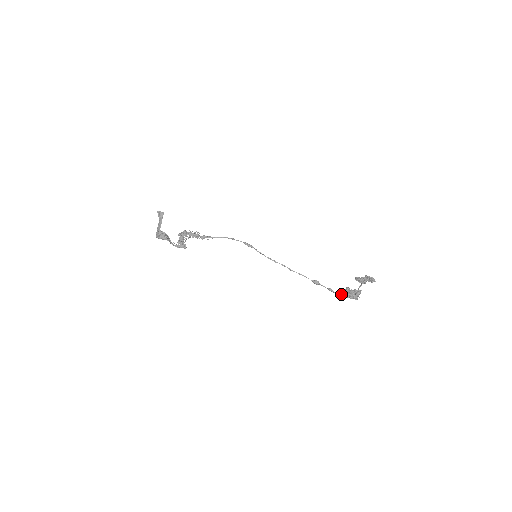
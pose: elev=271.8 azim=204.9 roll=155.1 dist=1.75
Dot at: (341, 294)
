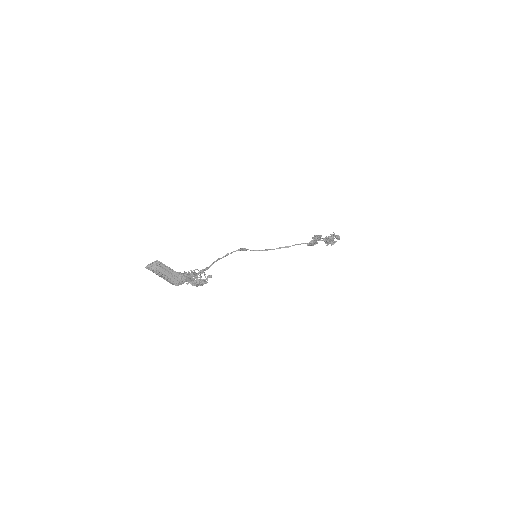
Dot at: (331, 240)
